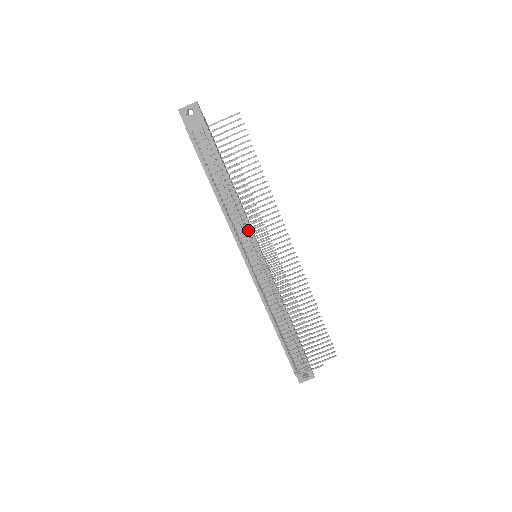
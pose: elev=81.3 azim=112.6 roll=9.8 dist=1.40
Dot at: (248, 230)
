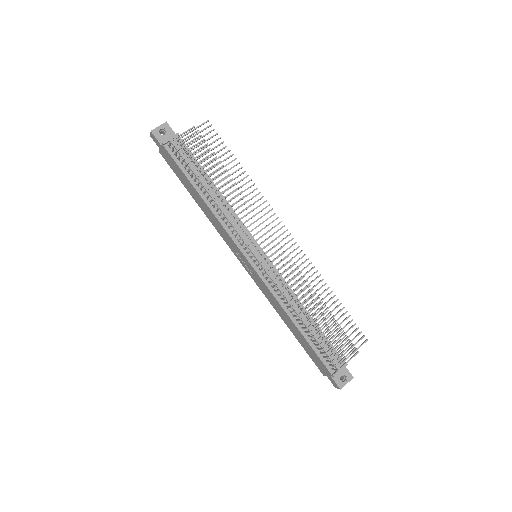
Dot at: (244, 222)
